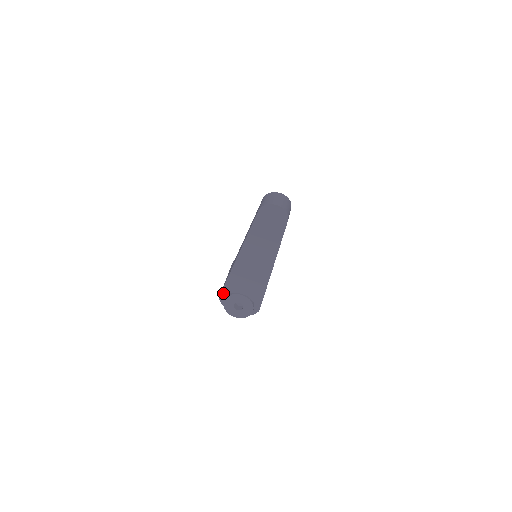
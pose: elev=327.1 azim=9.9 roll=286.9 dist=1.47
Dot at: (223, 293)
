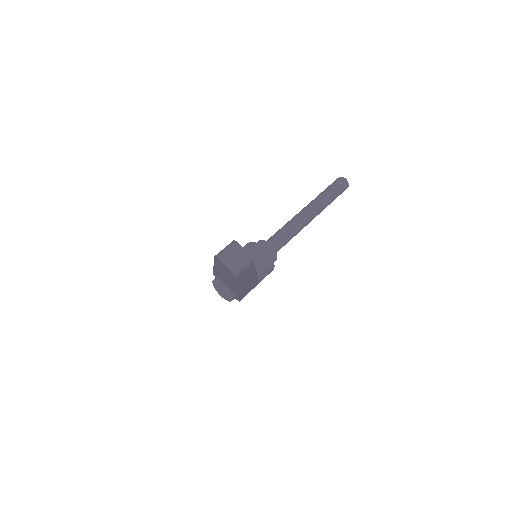
Dot at: (214, 274)
